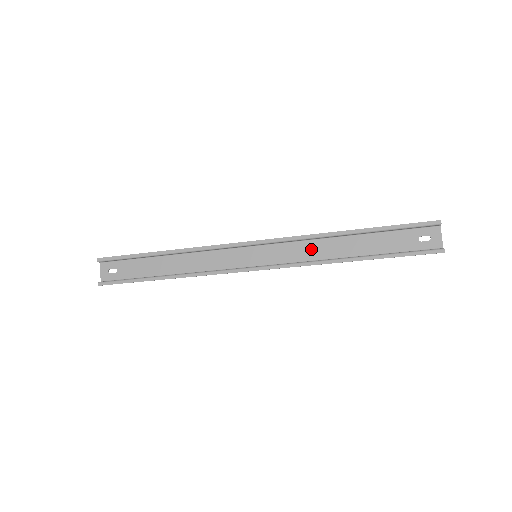
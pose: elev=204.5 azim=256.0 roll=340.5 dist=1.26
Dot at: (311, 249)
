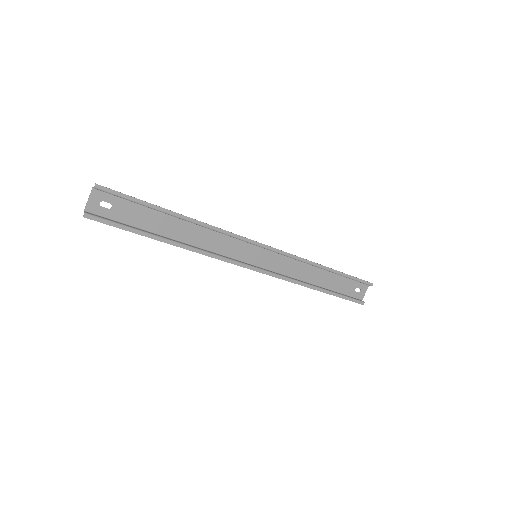
Dot at: (295, 268)
